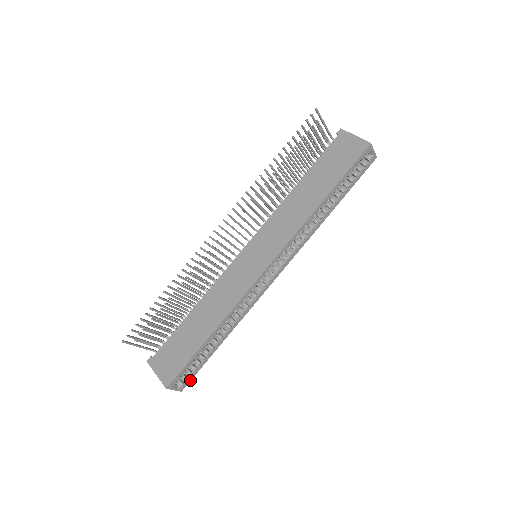
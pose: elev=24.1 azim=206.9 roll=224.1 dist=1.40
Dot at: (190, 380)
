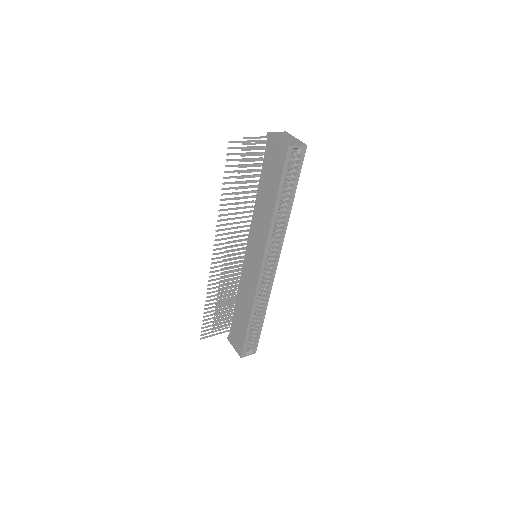
Dot at: (257, 345)
